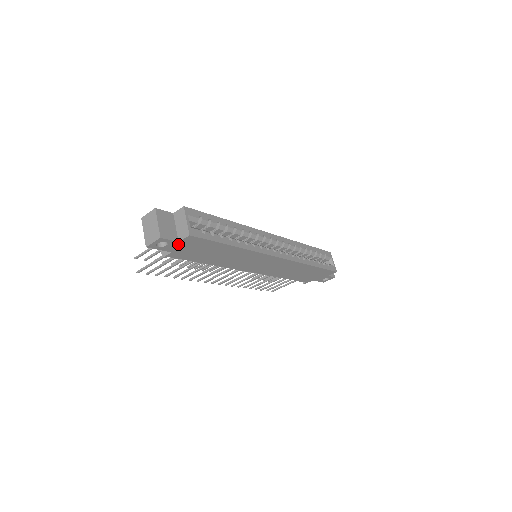
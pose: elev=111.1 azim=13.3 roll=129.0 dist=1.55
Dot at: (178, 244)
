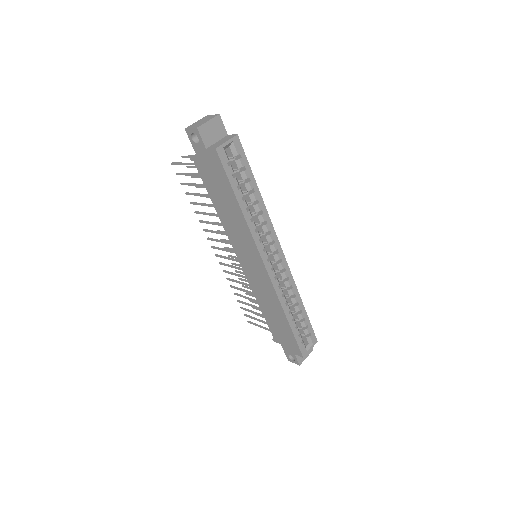
Dot at: (205, 152)
